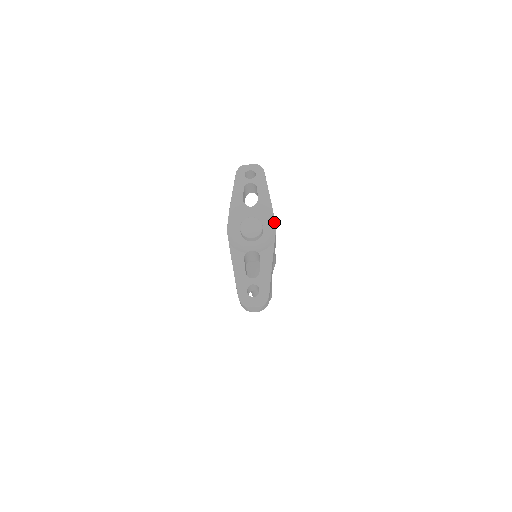
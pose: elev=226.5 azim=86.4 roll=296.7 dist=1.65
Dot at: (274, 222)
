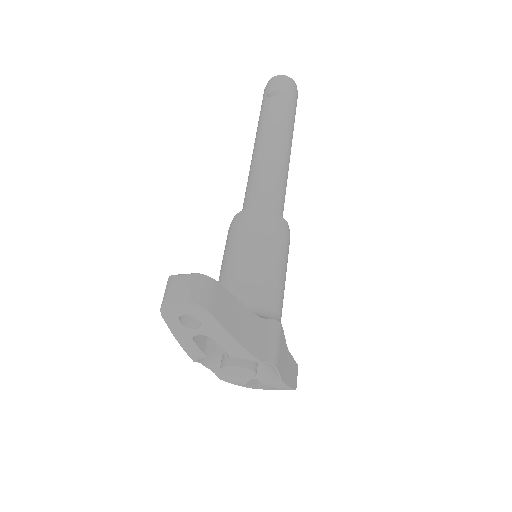
Dot at: occluded
